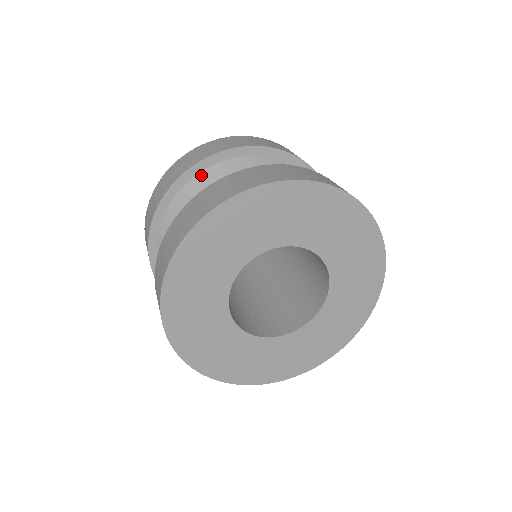
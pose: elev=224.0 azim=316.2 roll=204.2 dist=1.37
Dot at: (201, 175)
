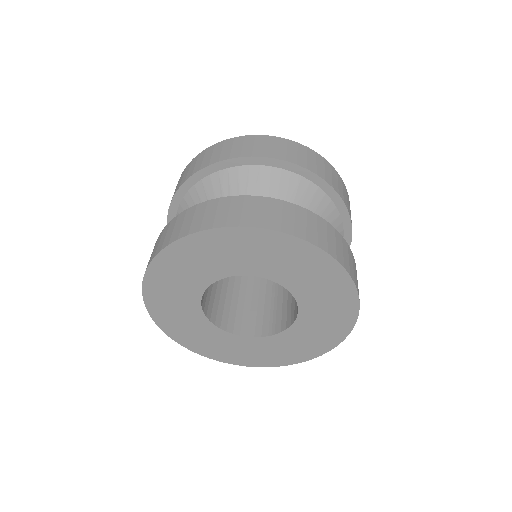
Dot at: (239, 169)
